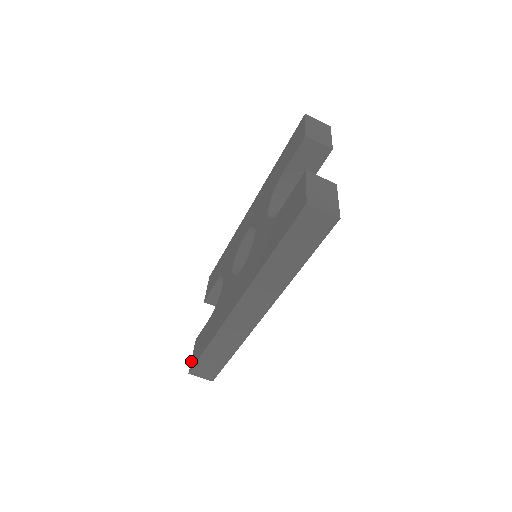
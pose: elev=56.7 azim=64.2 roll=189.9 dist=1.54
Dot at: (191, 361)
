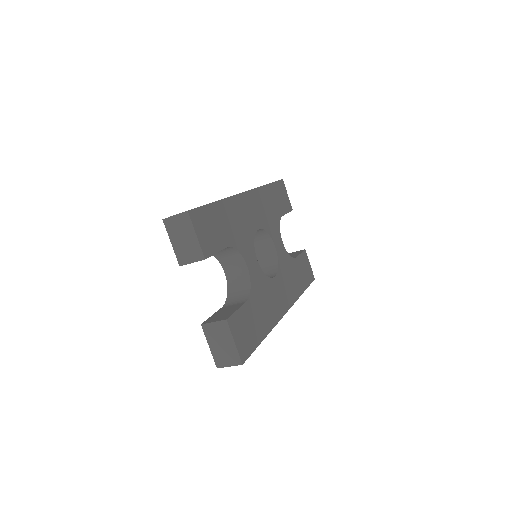
Dot at: occluded
